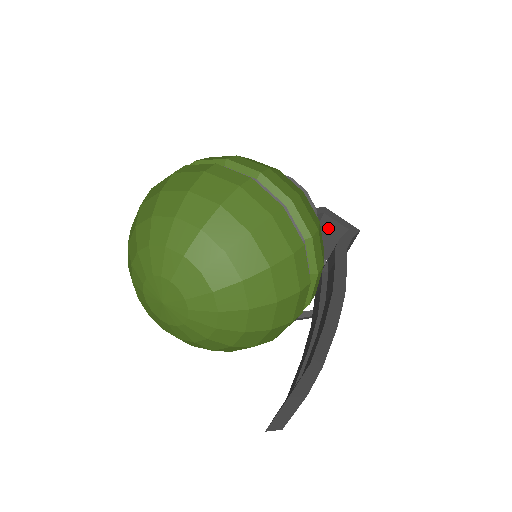
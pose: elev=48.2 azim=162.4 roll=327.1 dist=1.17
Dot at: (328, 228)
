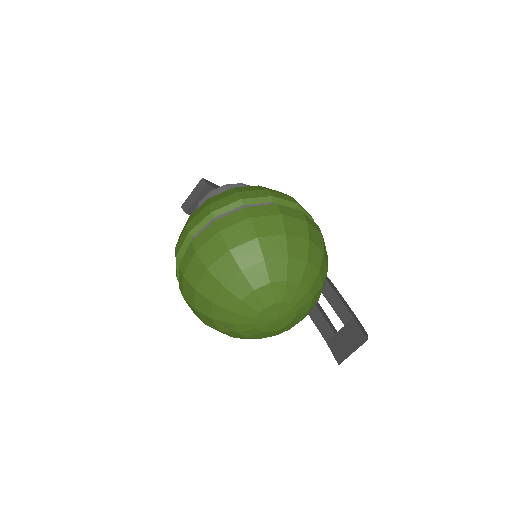
Dot at: occluded
